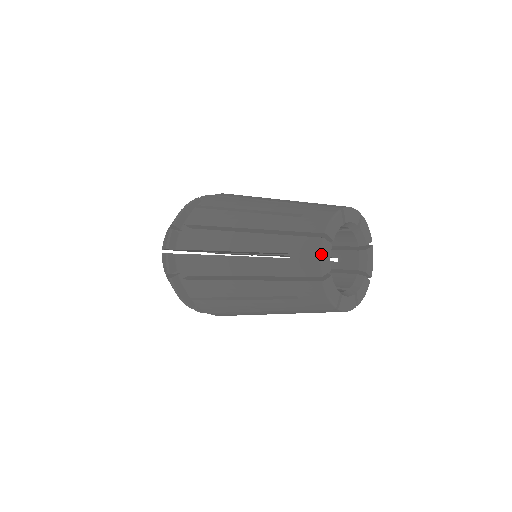
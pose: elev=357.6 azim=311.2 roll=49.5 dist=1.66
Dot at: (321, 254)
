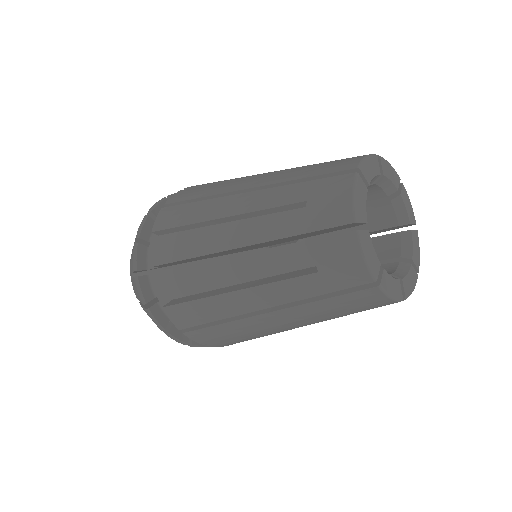
Dot at: (354, 191)
